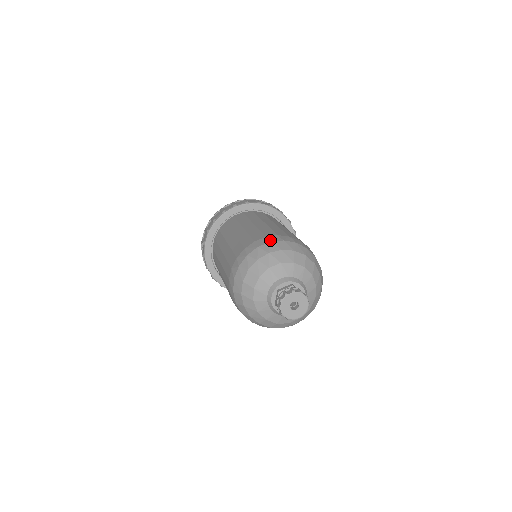
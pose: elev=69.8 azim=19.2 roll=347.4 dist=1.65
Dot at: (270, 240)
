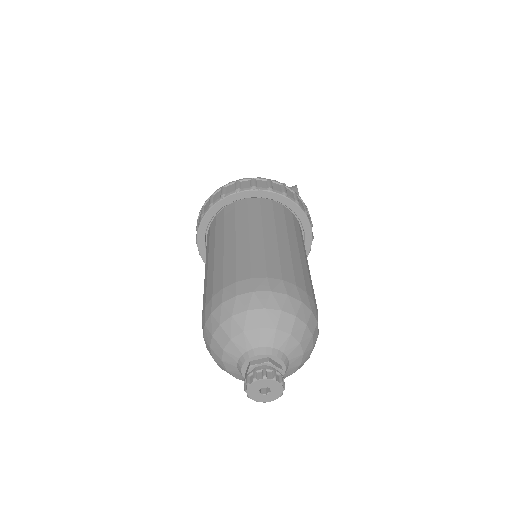
Dot at: (254, 288)
